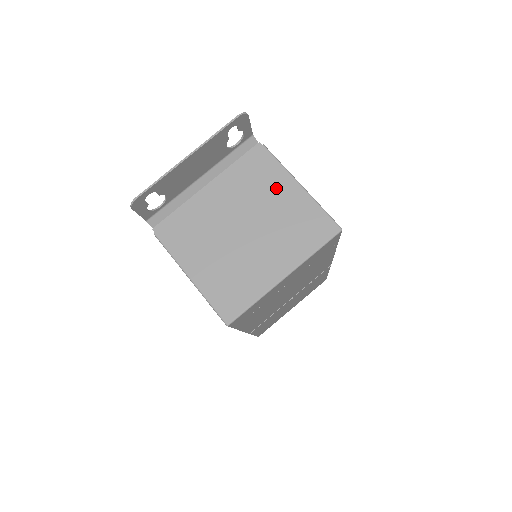
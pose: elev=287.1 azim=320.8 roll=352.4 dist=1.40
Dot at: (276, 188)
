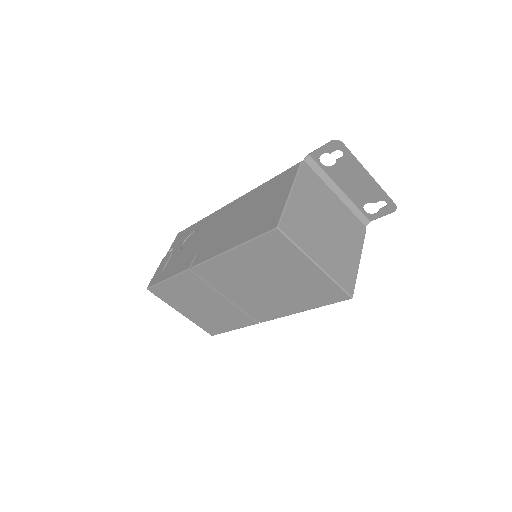
Dot at: (353, 245)
